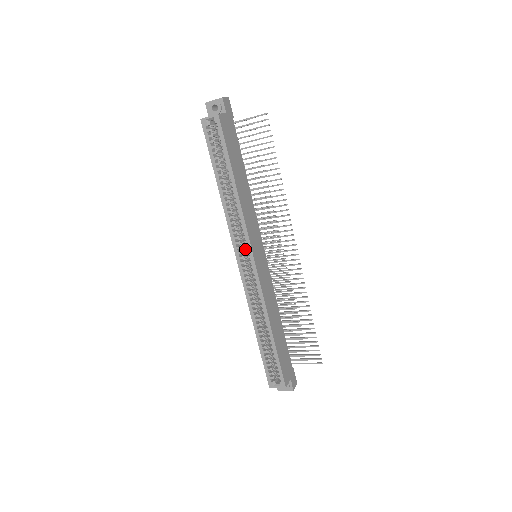
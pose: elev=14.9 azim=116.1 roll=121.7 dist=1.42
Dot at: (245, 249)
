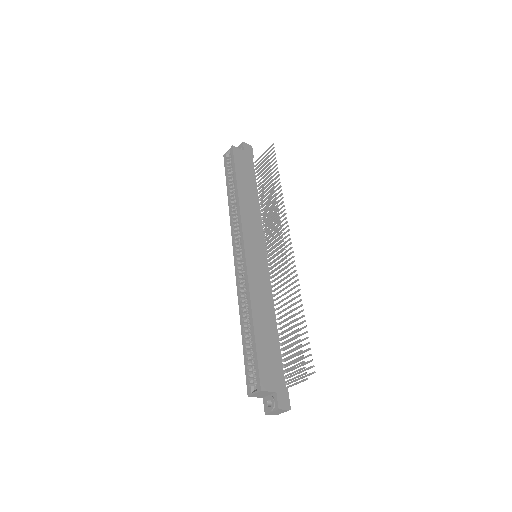
Dot at: occluded
